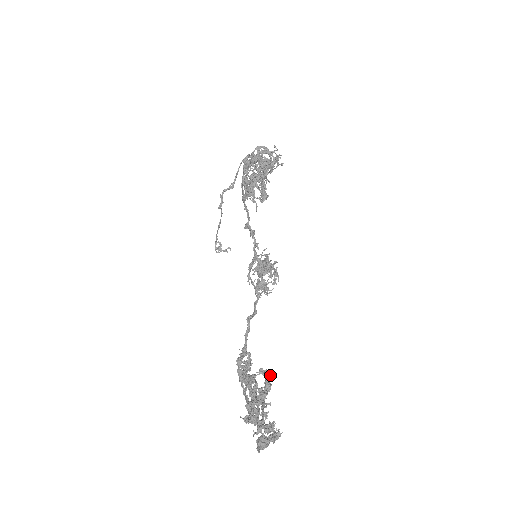
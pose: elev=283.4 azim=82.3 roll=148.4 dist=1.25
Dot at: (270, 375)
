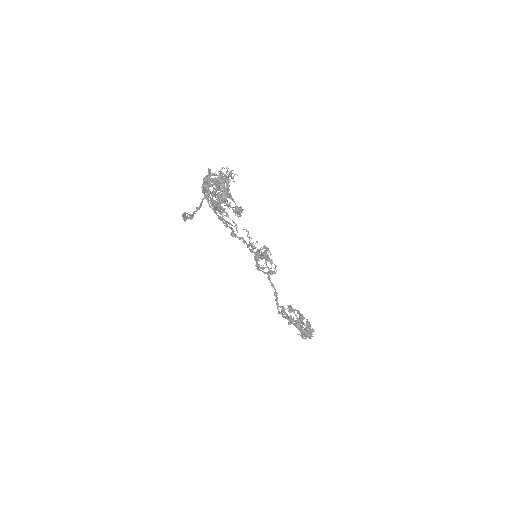
Dot at: (302, 314)
